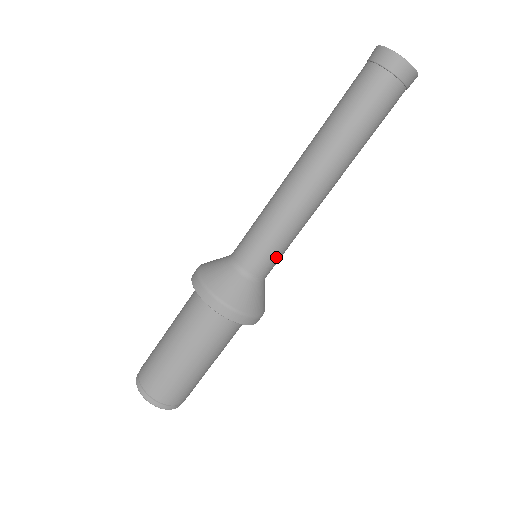
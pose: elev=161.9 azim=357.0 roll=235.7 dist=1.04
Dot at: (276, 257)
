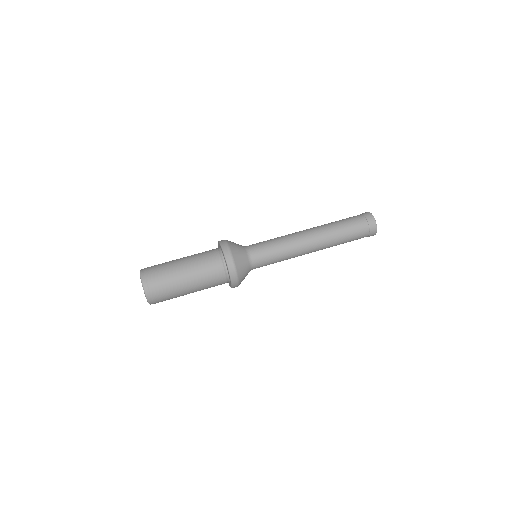
Dot at: occluded
